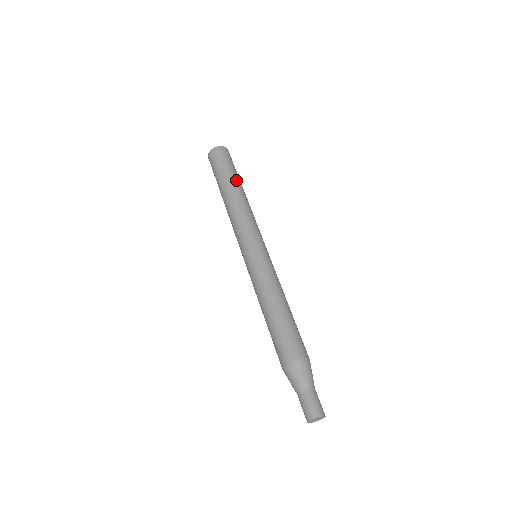
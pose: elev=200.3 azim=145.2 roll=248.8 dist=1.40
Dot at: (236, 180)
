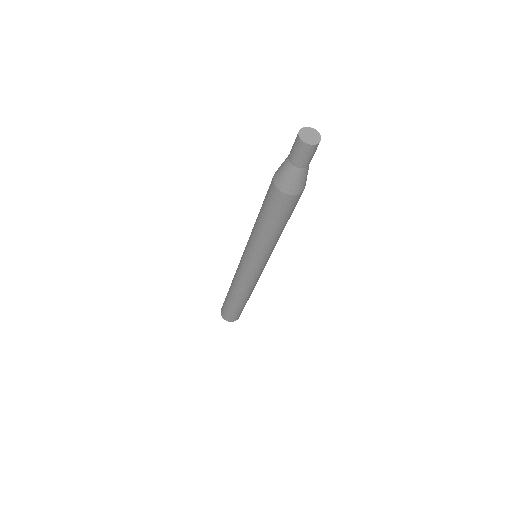
Dot at: occluded
